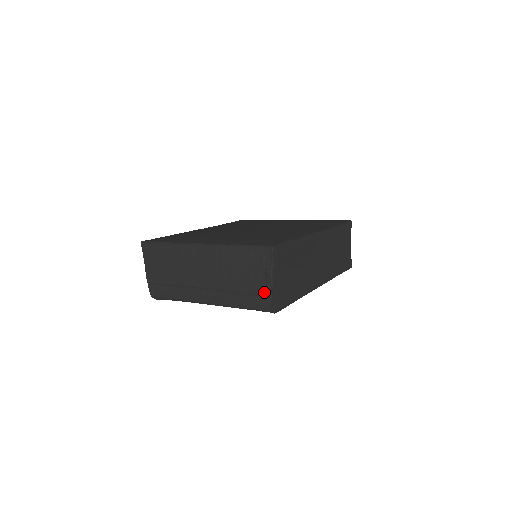
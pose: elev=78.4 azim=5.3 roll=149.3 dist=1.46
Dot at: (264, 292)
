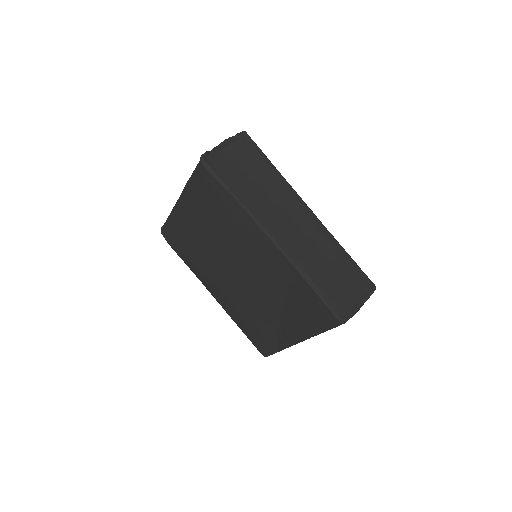
Dot at: occluded
